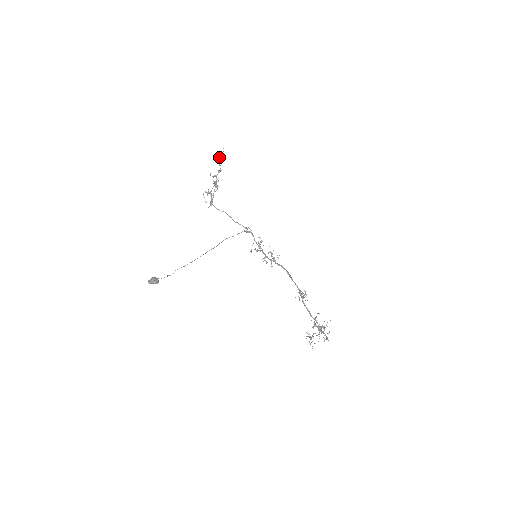
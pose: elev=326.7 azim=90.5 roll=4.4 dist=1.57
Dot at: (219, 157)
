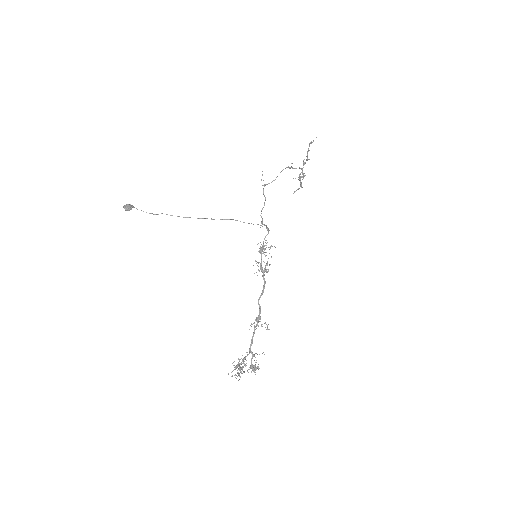
Dot at: (309, 144)
